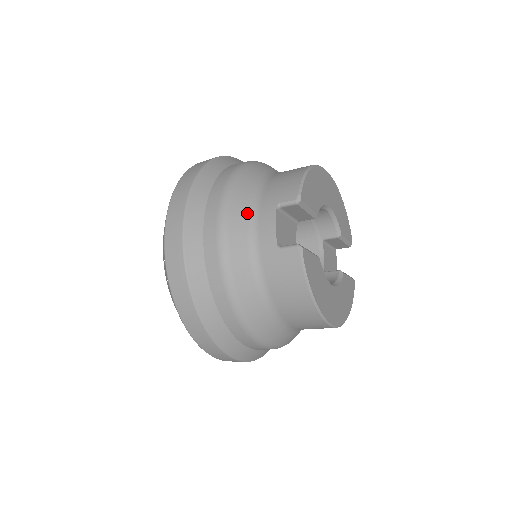
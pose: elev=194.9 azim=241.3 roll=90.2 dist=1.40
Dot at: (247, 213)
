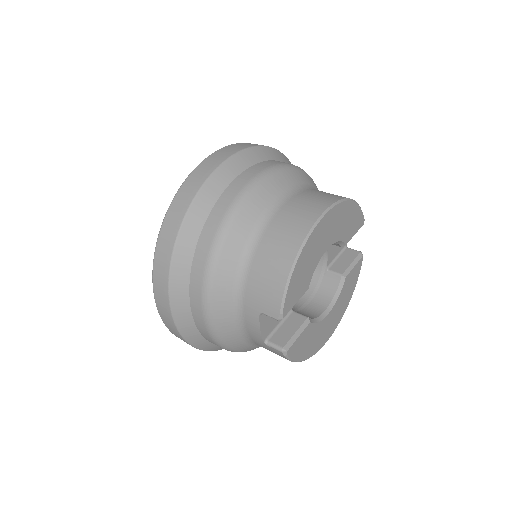
Dot at: (231, 309)
